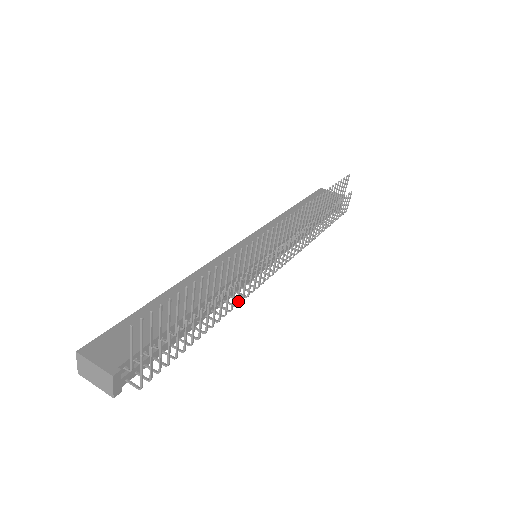
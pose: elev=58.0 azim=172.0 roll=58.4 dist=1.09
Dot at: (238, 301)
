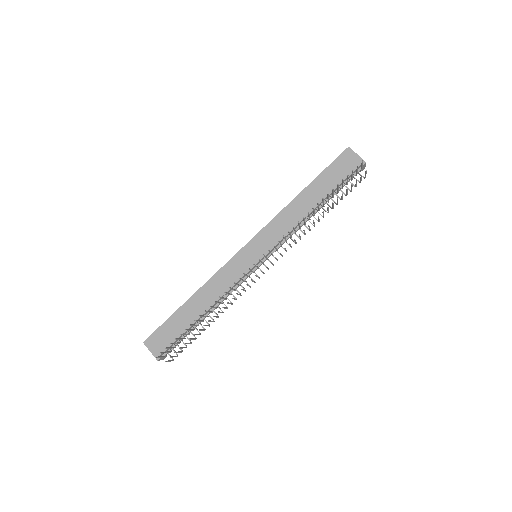
Dot at: (231, 304)
